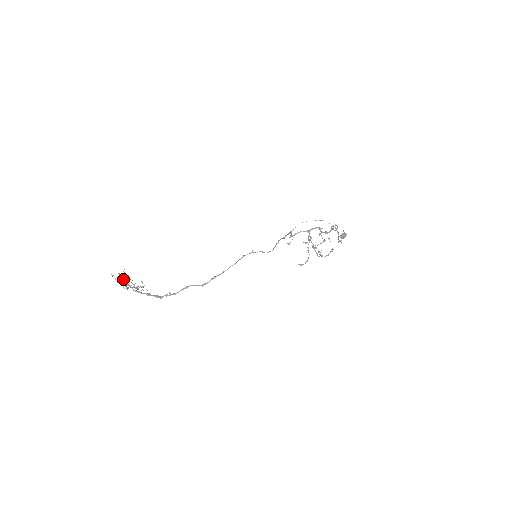
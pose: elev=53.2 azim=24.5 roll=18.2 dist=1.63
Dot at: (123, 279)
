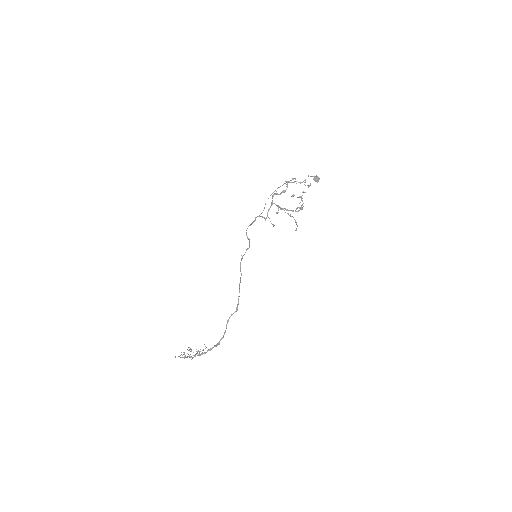
Dot at: (190, 354)
